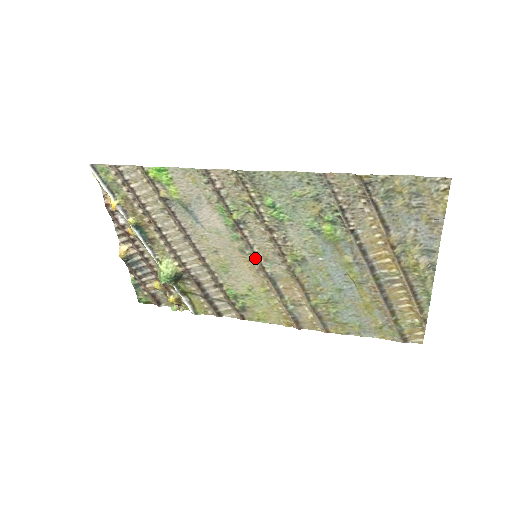
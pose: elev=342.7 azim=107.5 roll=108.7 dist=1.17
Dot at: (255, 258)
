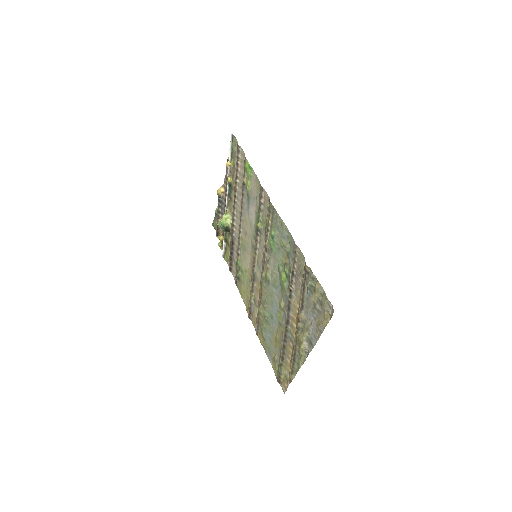
Dot at: (254, 256)
